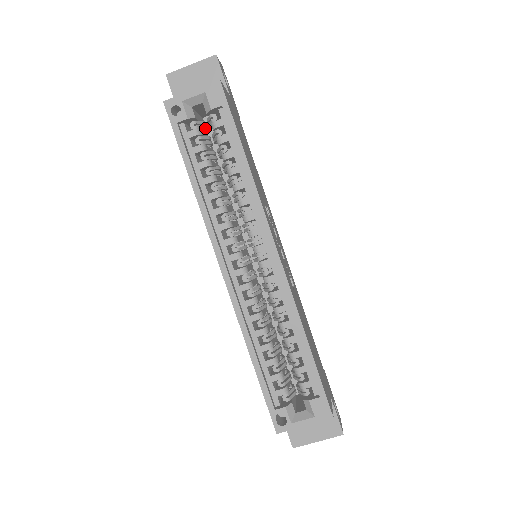
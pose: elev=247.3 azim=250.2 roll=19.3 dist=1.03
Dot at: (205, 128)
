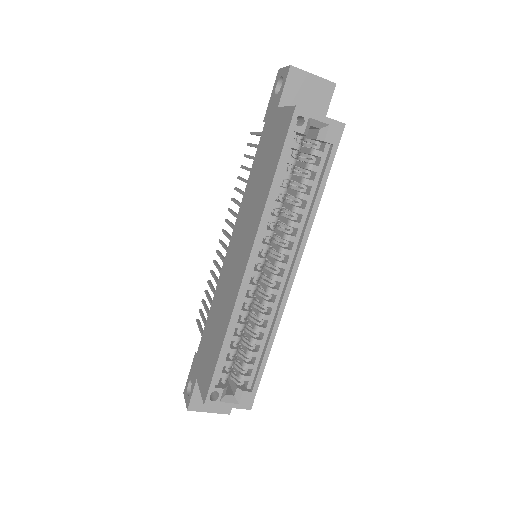
Dot at: (302, 144)
